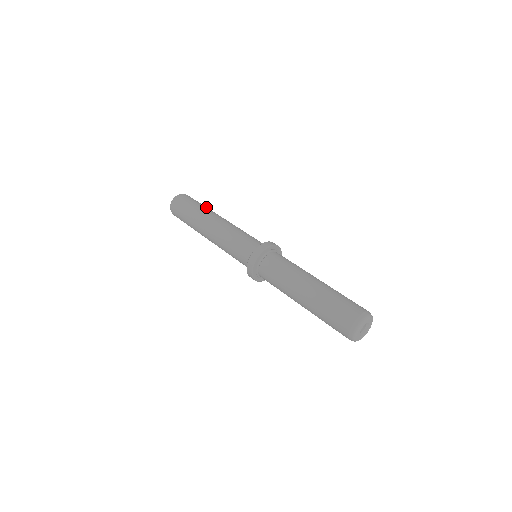
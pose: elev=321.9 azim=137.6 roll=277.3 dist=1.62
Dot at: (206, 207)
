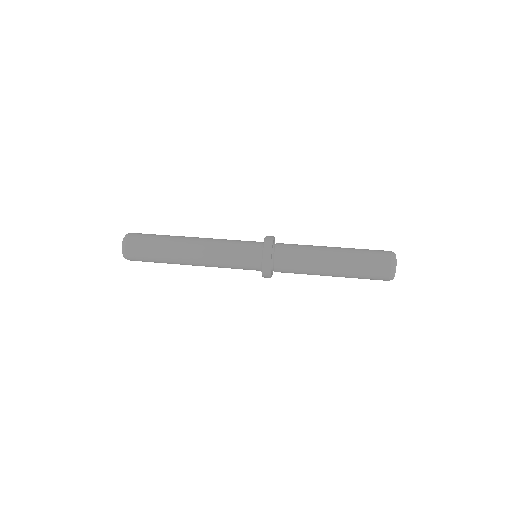
Dot at: (168, 235)
